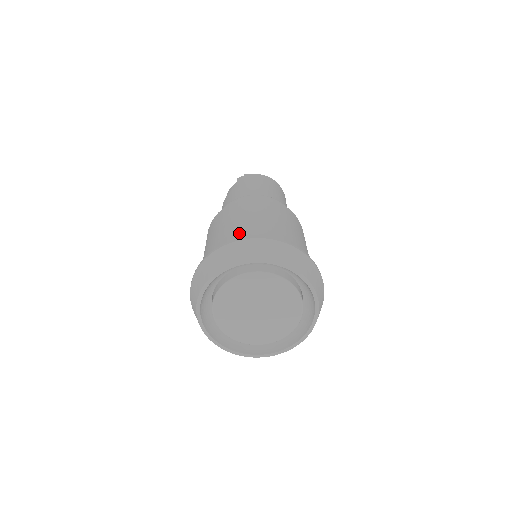
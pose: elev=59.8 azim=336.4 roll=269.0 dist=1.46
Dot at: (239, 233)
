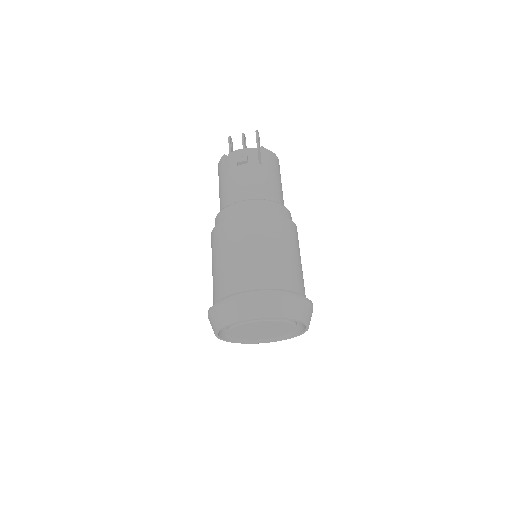
Dot at: (288, 276)
